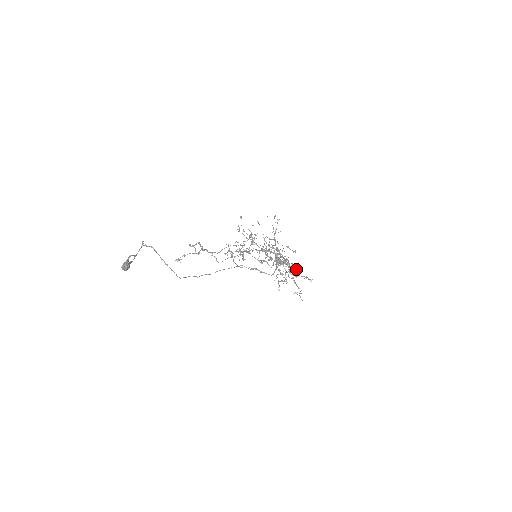
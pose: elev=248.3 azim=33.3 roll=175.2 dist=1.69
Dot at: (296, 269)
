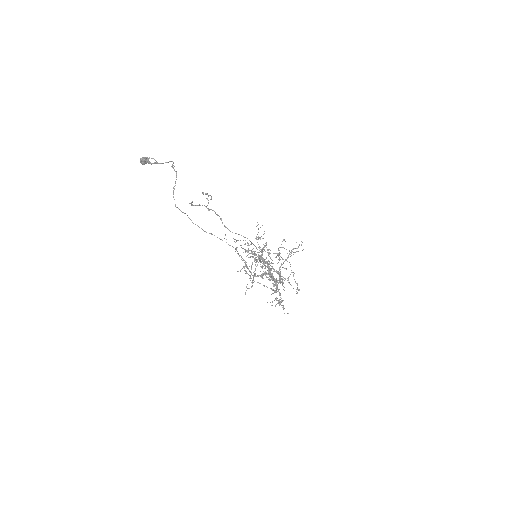
Dot at: (280, 293)
